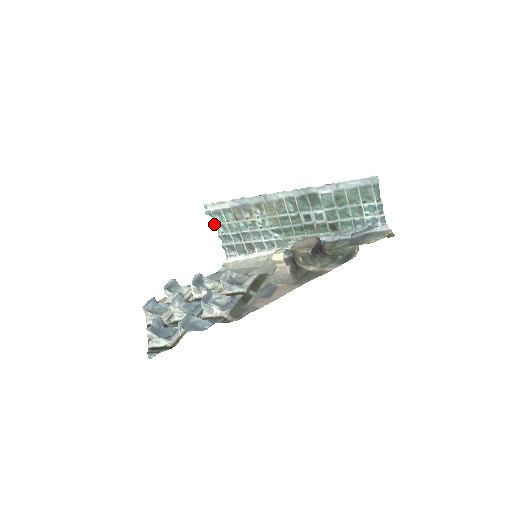
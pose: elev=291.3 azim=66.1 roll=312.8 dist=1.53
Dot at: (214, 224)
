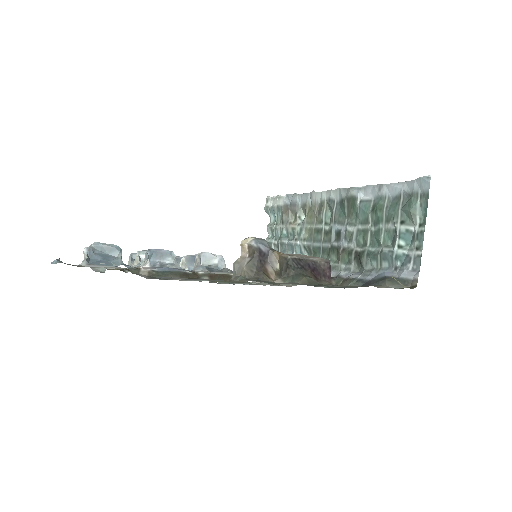
Dot at: (267, 225)
